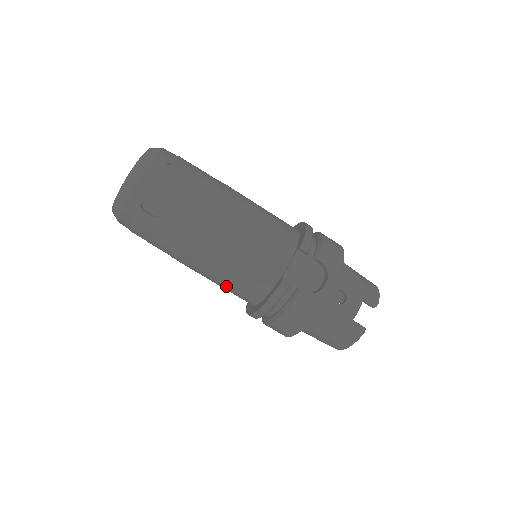
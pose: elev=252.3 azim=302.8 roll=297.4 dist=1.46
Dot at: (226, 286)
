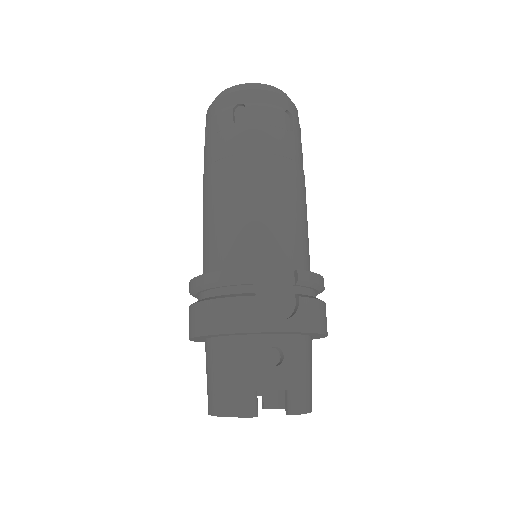
Dot at: (207, 235)
